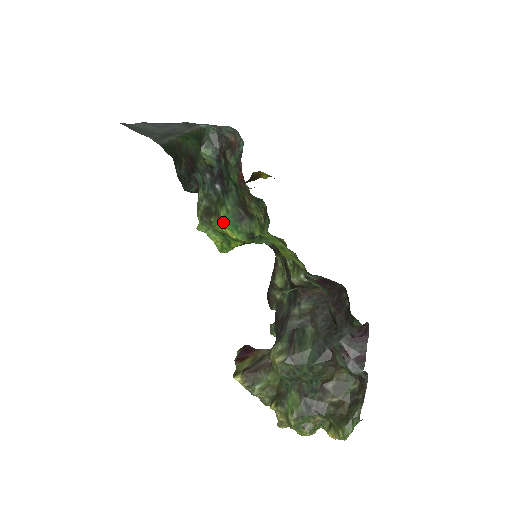
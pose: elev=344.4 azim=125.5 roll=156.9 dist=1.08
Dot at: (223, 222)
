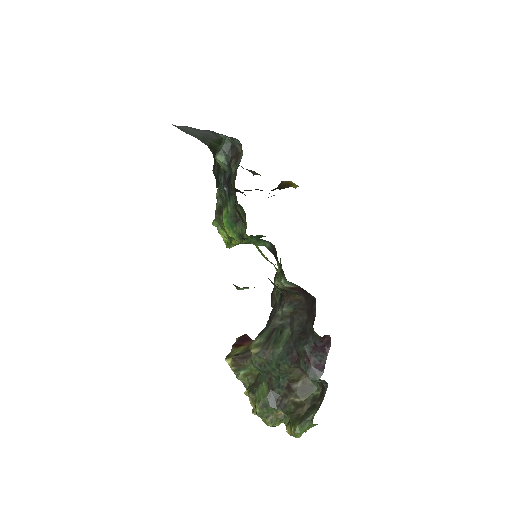
Dot at: (223, 221)
